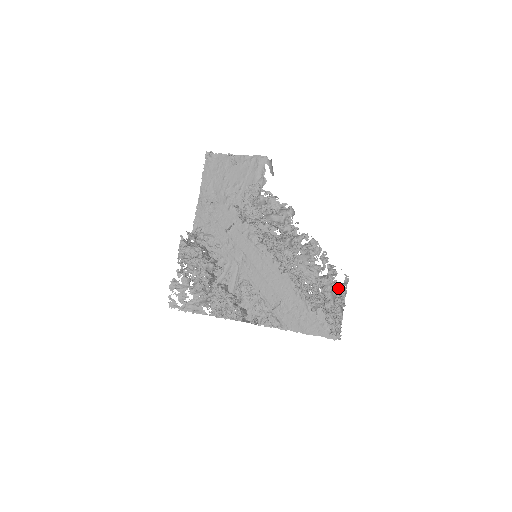
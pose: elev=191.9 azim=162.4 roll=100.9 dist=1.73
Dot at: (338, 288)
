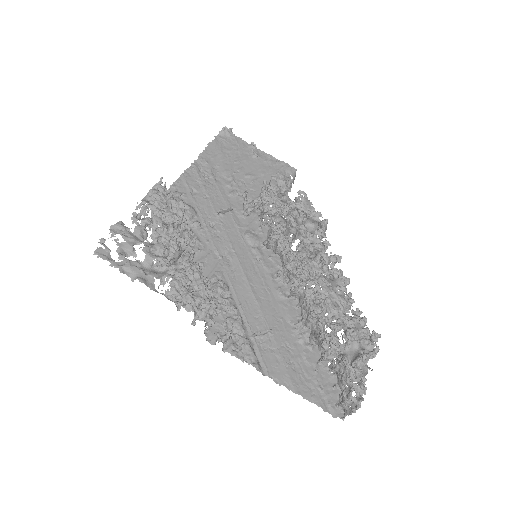
Dot at: (361, 343)
